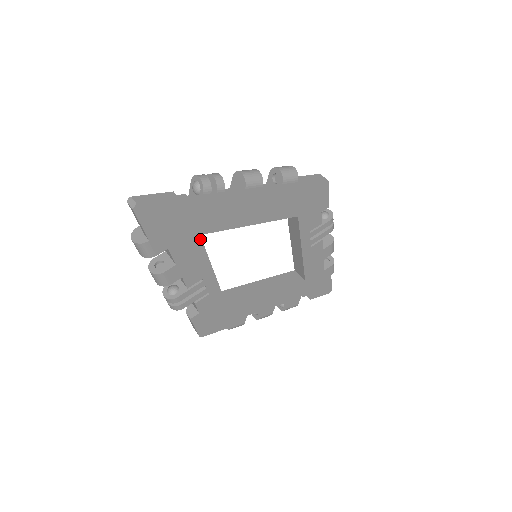
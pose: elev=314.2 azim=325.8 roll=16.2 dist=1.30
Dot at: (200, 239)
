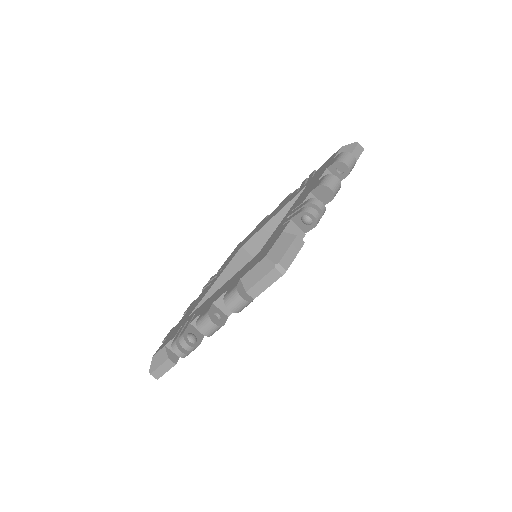
Dot at: occluded
